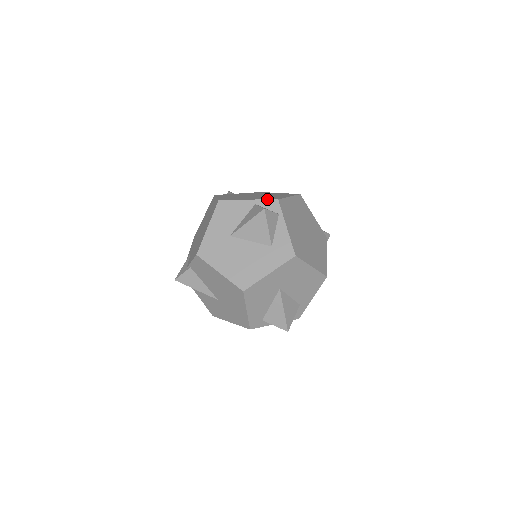
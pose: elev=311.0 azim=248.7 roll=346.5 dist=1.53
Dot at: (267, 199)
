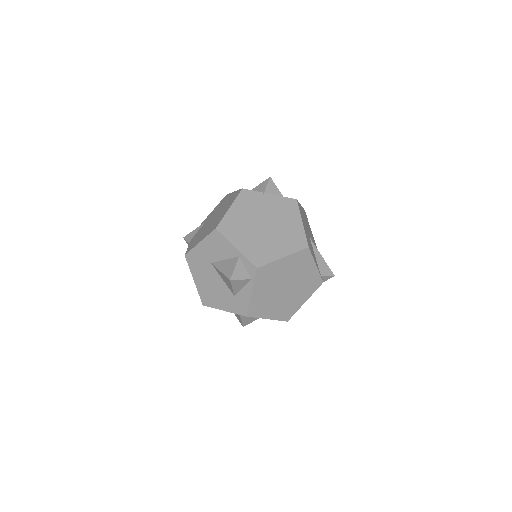
Dot at: (249, 260)
